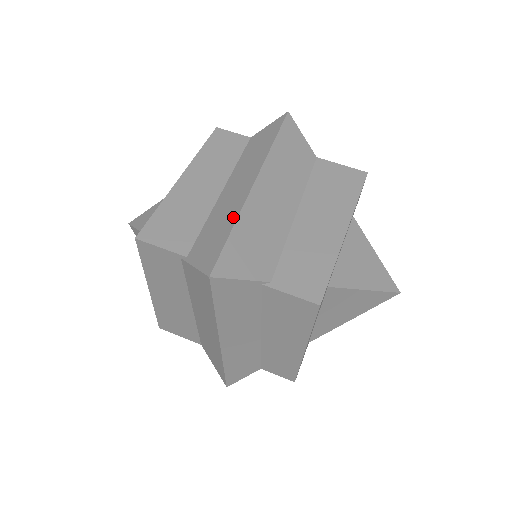
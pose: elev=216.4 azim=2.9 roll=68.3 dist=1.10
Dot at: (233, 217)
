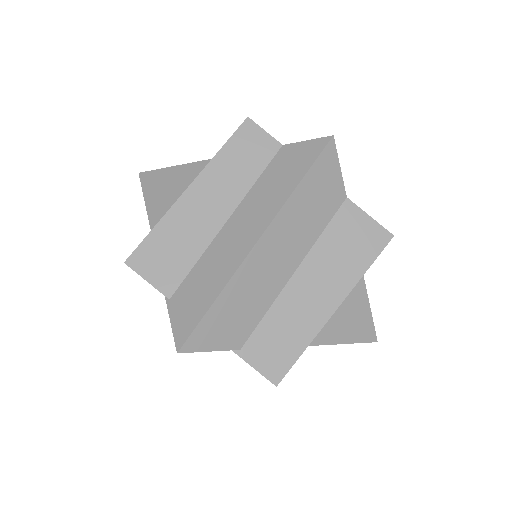
Dot at: (221, 283)
